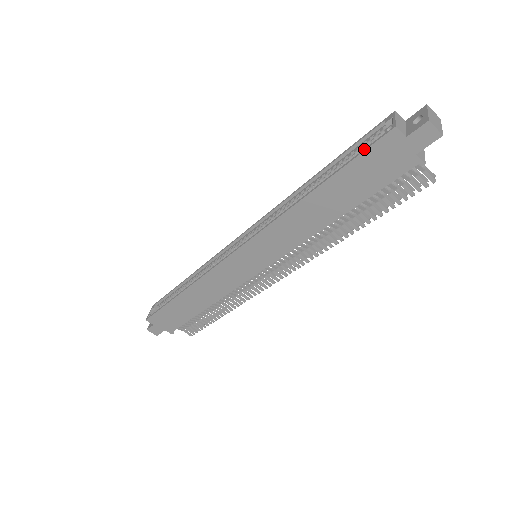
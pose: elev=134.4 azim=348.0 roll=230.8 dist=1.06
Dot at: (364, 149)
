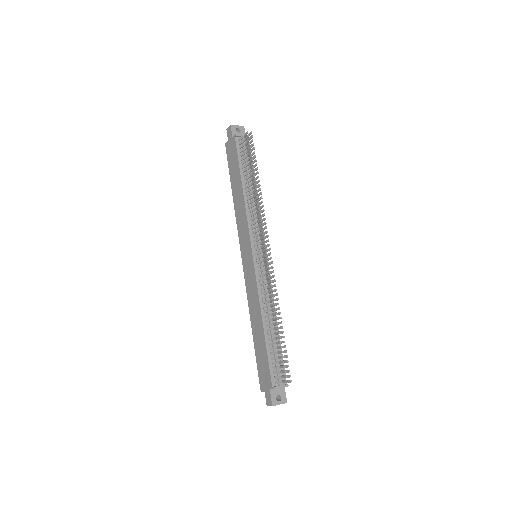
Dot at: (228, 160)
